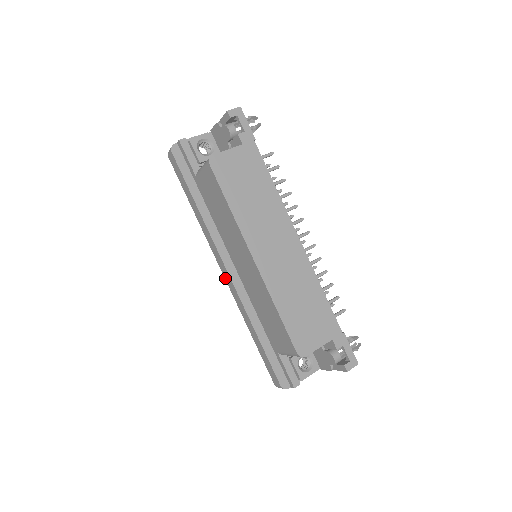
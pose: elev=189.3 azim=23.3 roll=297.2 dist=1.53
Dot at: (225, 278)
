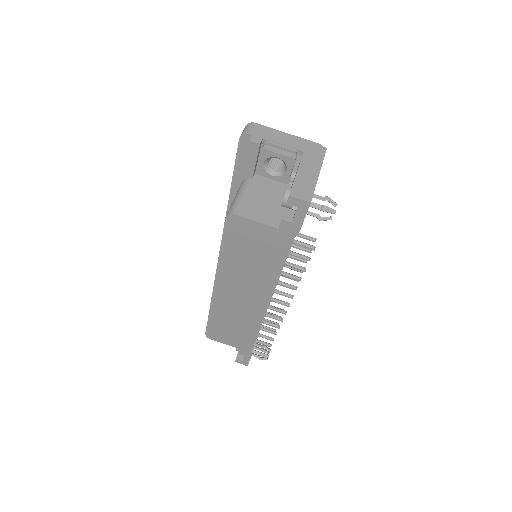
Dot at: occluded
